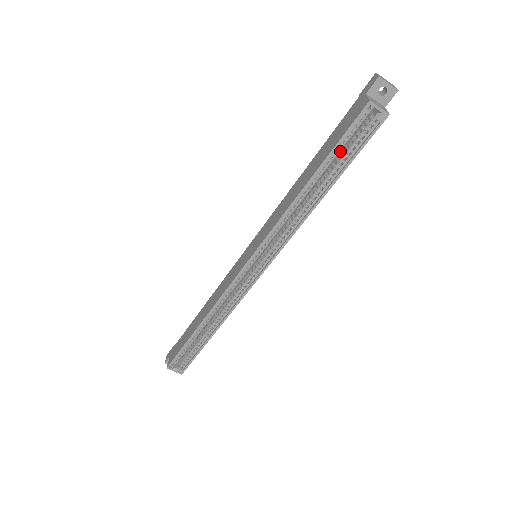
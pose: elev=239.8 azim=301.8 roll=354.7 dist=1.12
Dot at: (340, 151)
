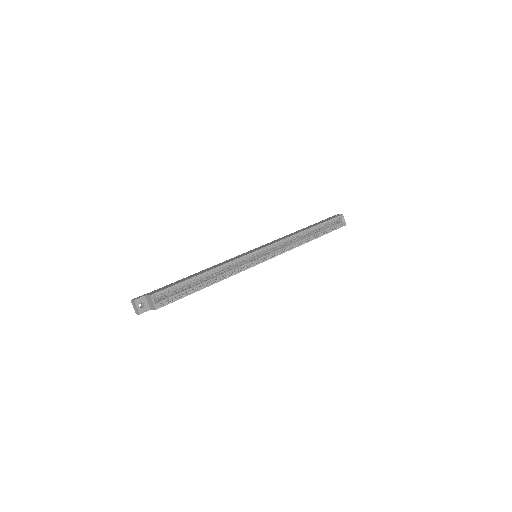
Dot at: (325, 226)
